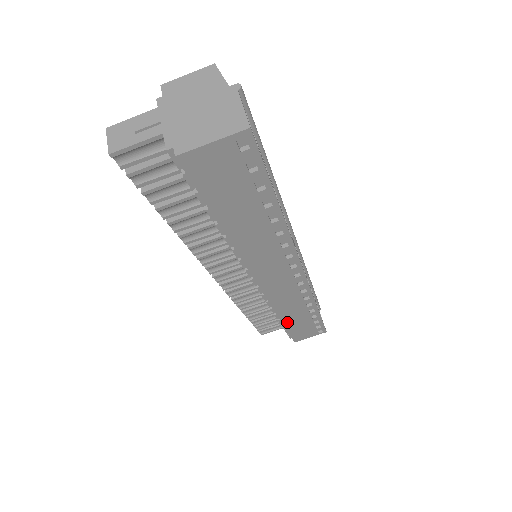
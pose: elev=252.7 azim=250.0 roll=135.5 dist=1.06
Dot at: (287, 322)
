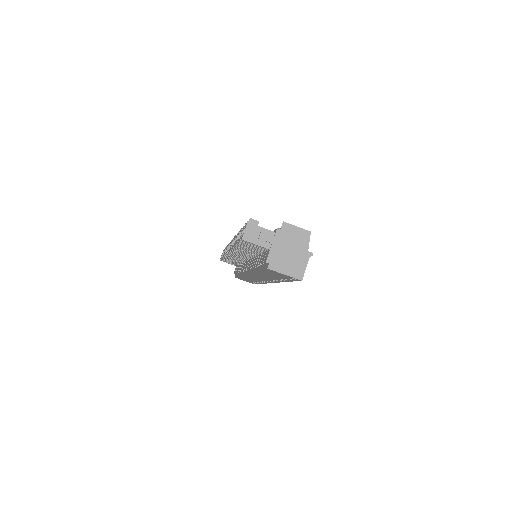
Dot at: (242, 277)
